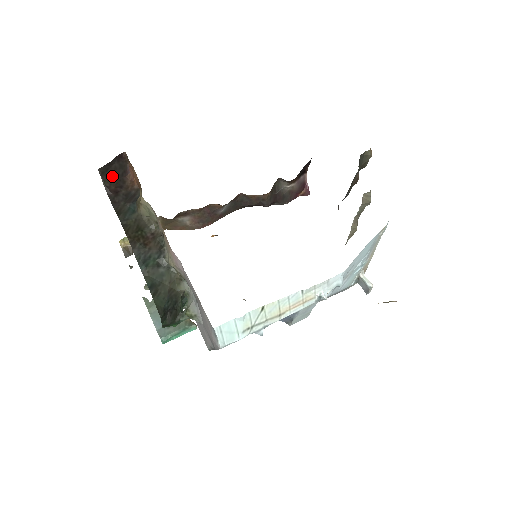
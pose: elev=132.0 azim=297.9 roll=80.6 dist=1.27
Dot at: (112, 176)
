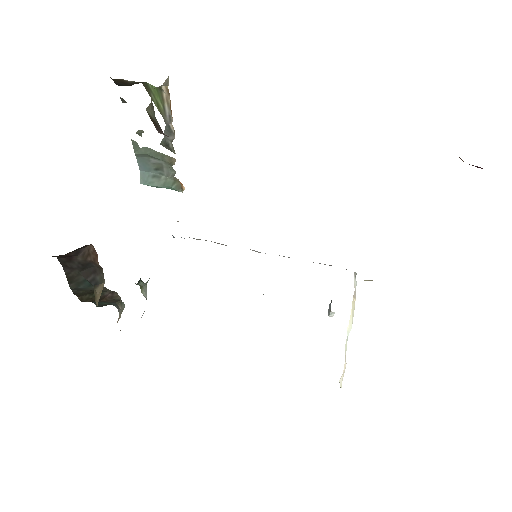
Dot at: occluded
